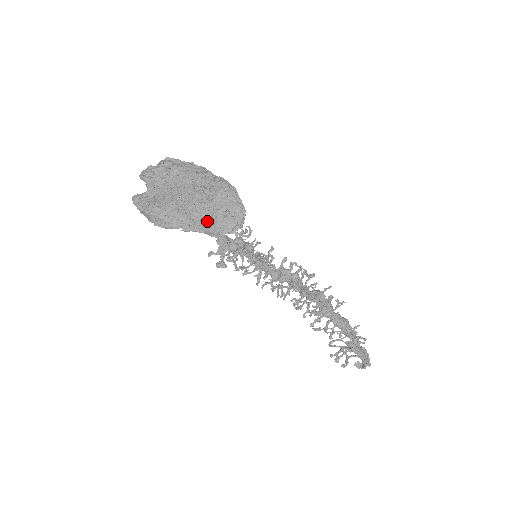
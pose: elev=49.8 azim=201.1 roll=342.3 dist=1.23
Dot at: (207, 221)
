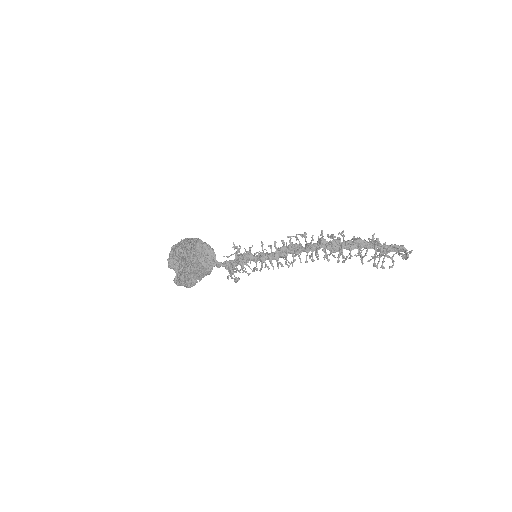
Dot at: (201, 269)
